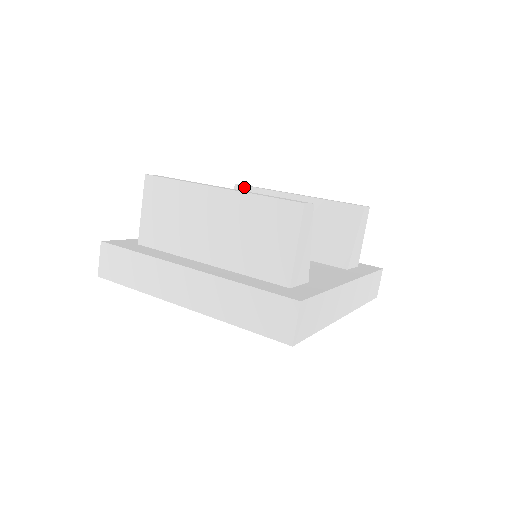
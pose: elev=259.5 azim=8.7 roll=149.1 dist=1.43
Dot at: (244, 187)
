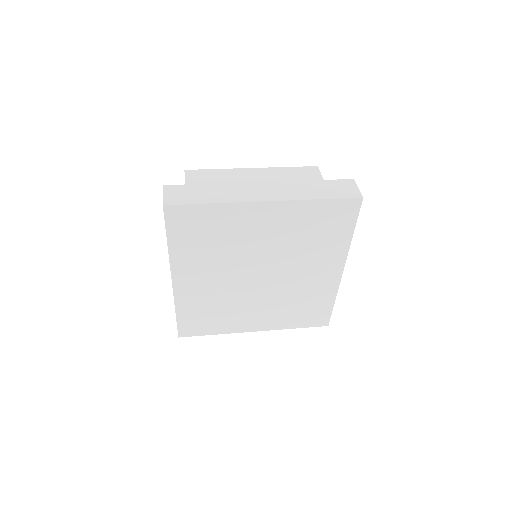
Dot at: occluded
